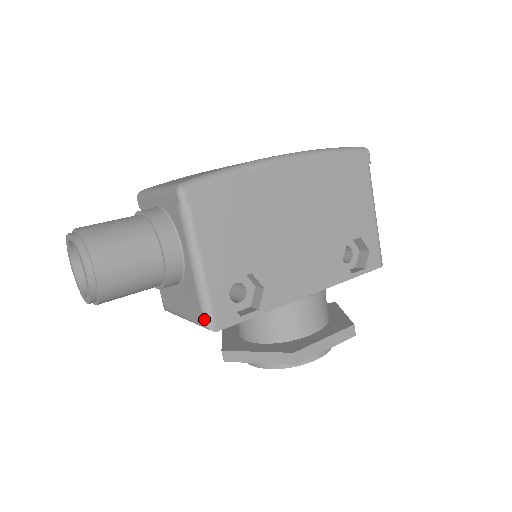
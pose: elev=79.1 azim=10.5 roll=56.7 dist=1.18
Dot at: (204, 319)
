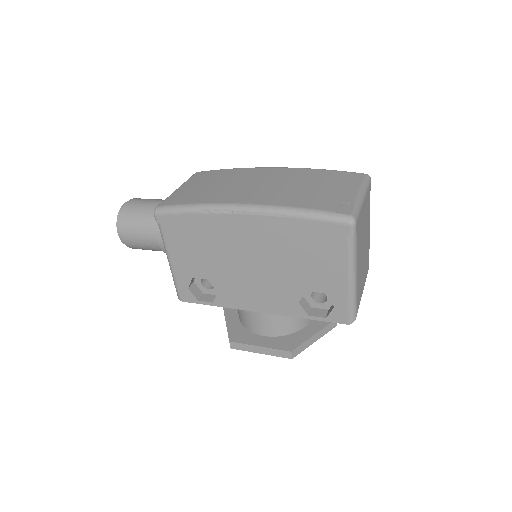
Dot at: (176, 290)
